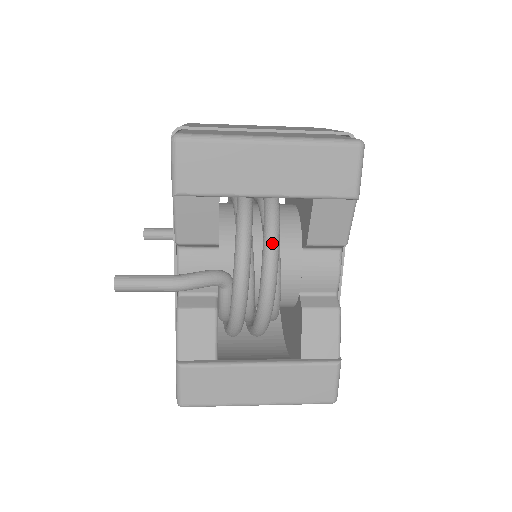
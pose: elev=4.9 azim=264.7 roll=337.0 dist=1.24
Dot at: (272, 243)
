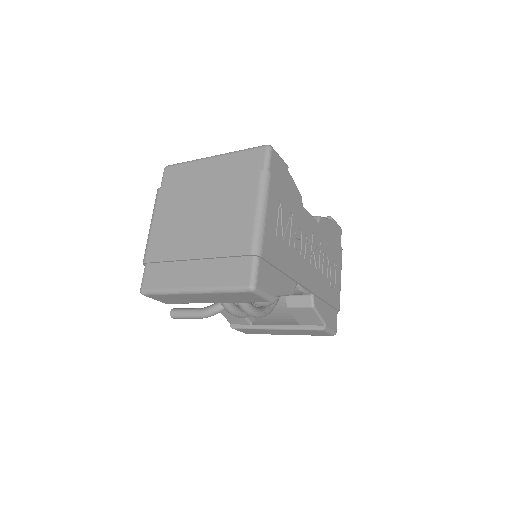
Dot at: (239, 304)
